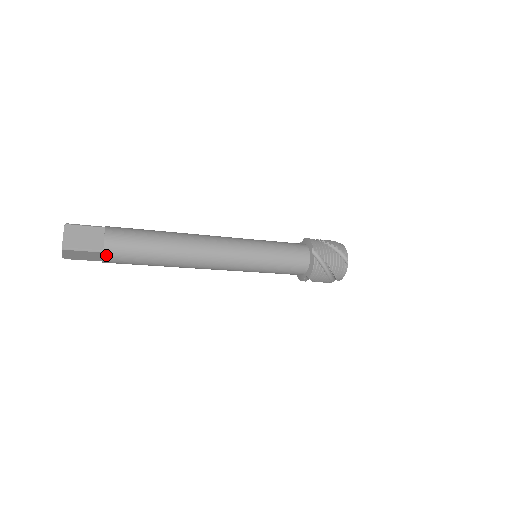
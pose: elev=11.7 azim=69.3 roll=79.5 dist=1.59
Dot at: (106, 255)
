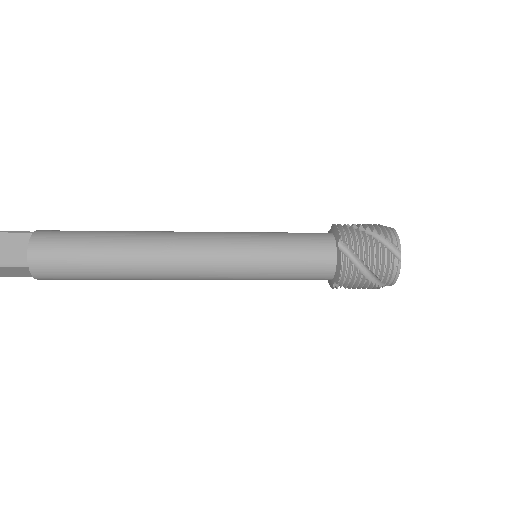
Dot at: (34, 270)
